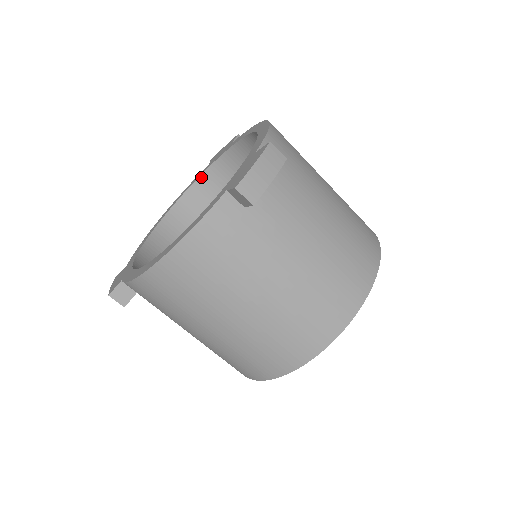
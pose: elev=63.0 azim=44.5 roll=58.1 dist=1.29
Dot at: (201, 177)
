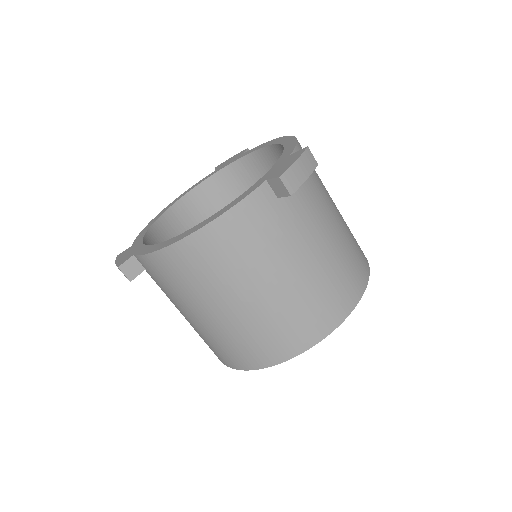
Dot at: (208, 180)
